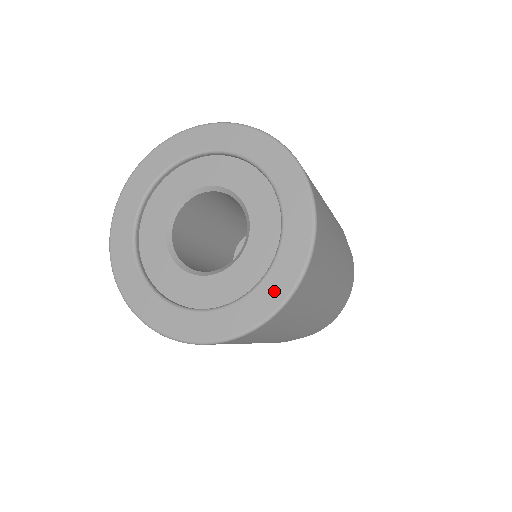
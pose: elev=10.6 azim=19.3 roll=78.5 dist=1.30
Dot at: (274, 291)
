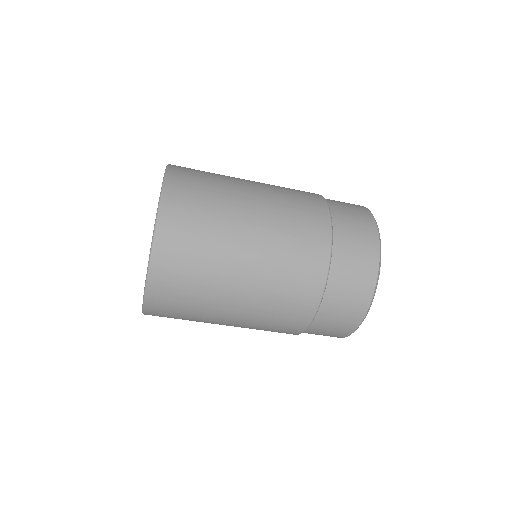
Dot at: occluded
